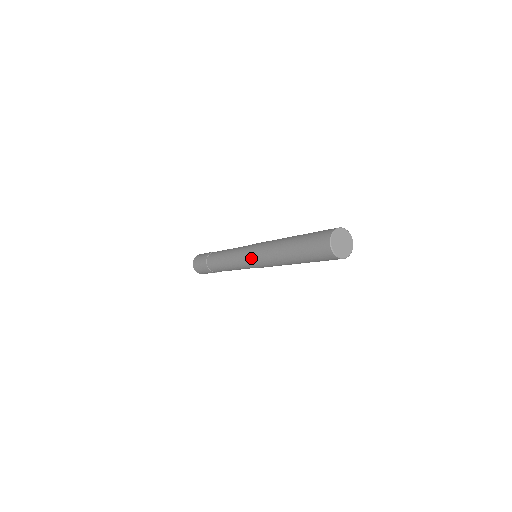
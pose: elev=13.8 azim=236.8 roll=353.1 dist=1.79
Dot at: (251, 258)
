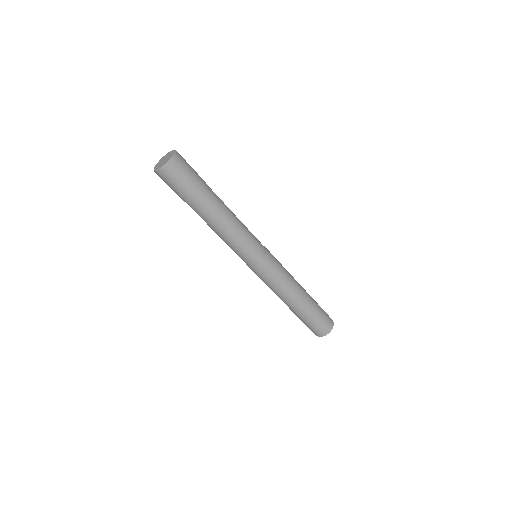
Dot at: (258, 272)
